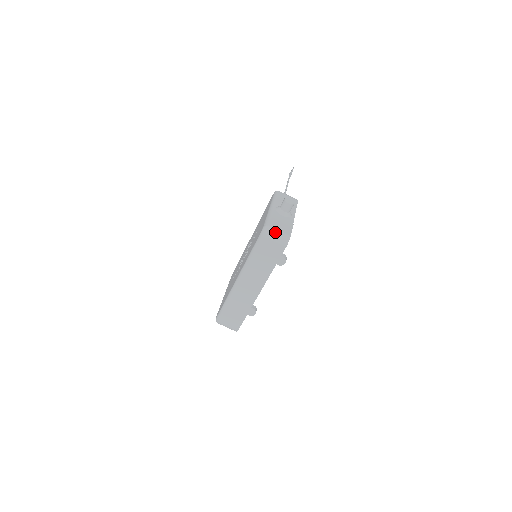
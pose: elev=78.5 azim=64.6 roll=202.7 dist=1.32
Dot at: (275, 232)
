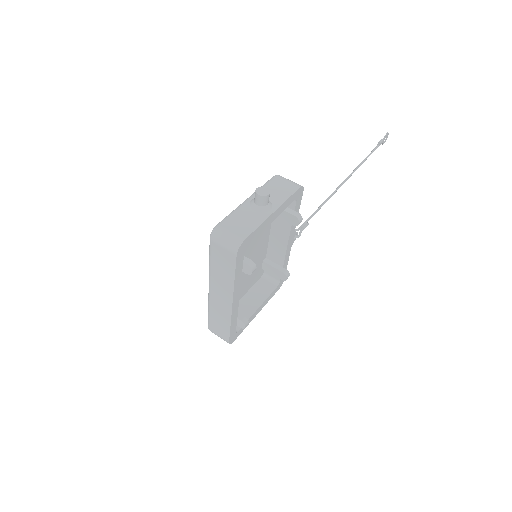
Dot at: (224, 234)
